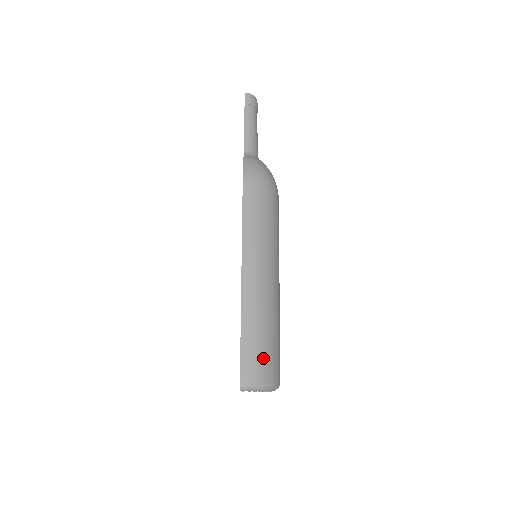
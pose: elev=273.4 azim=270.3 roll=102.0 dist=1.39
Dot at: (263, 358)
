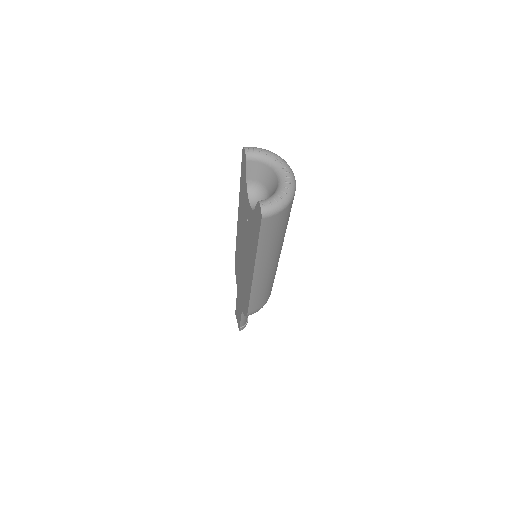
Dot at: occluded
